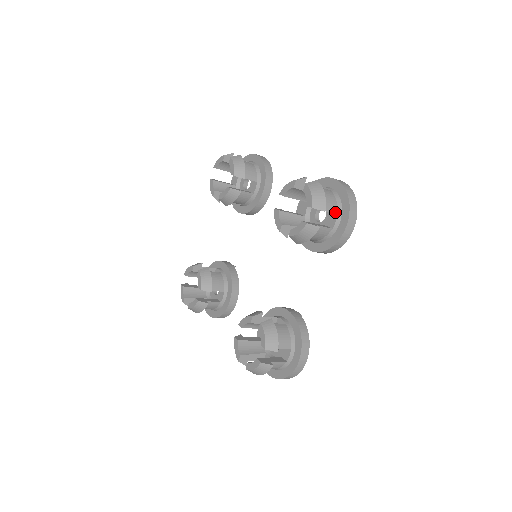
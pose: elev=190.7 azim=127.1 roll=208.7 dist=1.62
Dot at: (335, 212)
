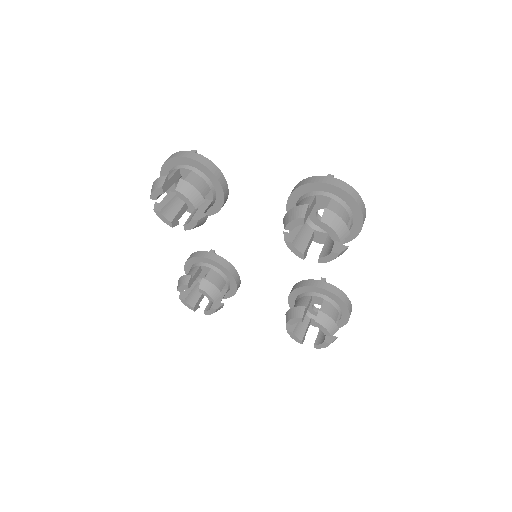
Dot at: (349, 219)
